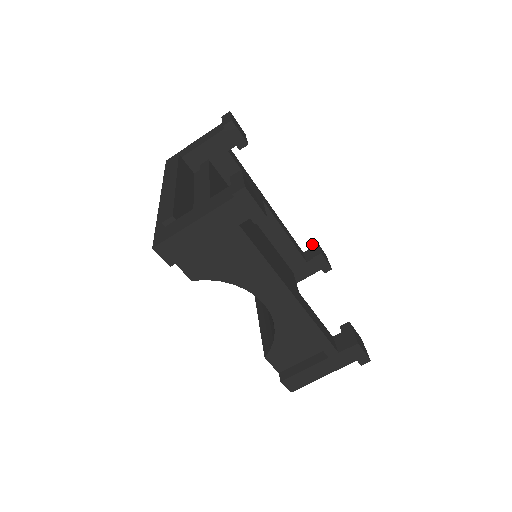
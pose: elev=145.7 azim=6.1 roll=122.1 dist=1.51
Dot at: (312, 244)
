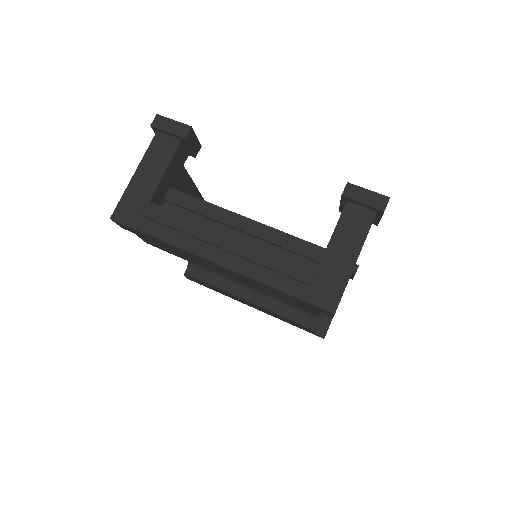
Dot at: occluded
